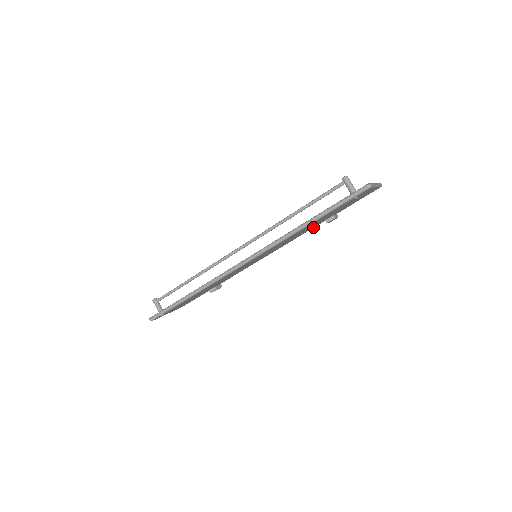
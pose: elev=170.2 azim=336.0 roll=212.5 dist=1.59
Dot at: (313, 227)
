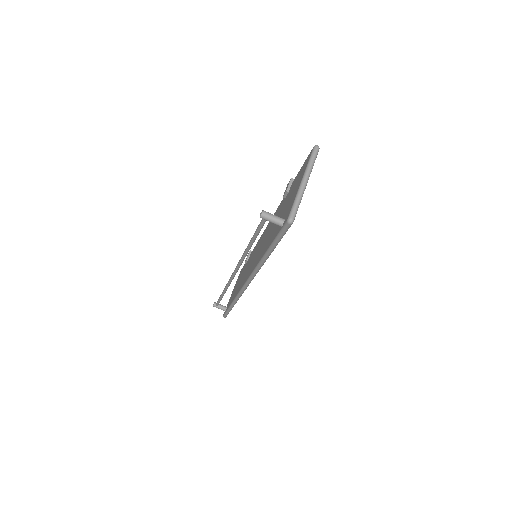
Dot at: occluded
